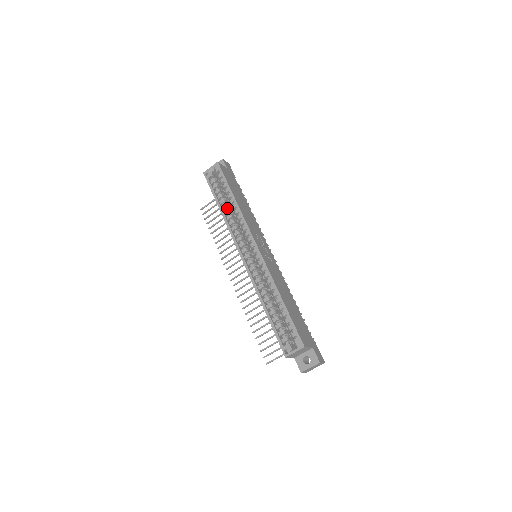
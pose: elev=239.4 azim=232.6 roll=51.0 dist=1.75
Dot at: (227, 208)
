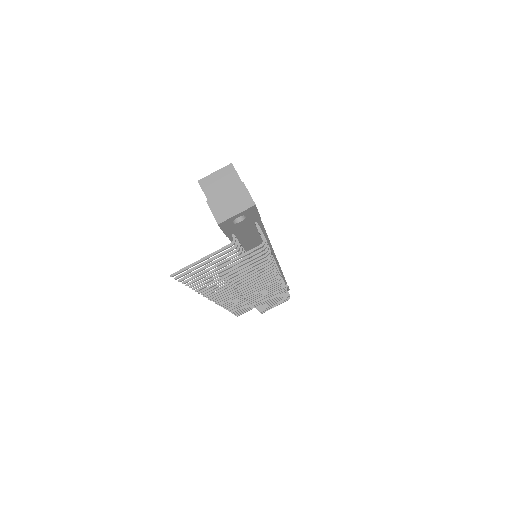
Dot at: occluded
